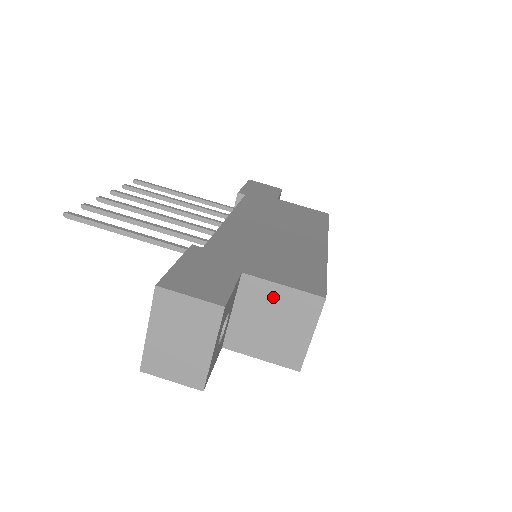
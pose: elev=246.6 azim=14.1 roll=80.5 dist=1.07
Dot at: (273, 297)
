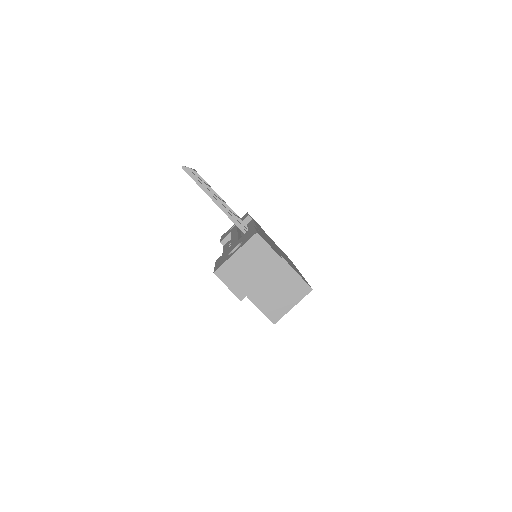
Dot at: (287, 275)
